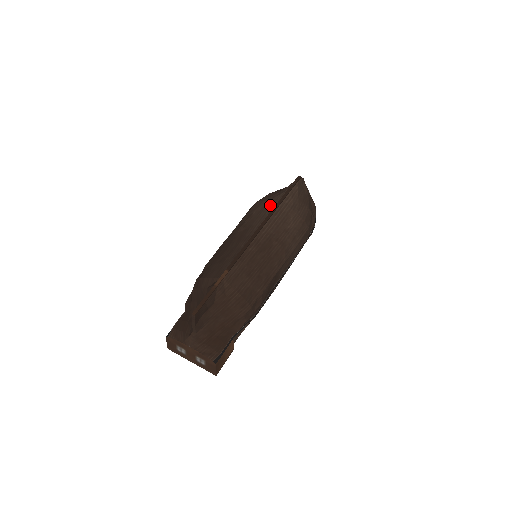
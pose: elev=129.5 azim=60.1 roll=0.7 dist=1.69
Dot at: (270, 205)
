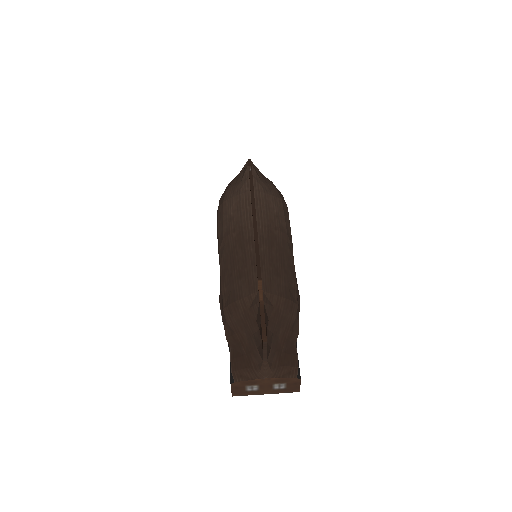
Dot at: (244, 199)
